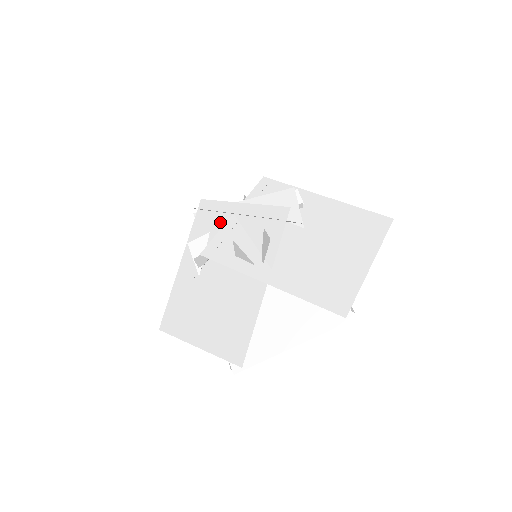
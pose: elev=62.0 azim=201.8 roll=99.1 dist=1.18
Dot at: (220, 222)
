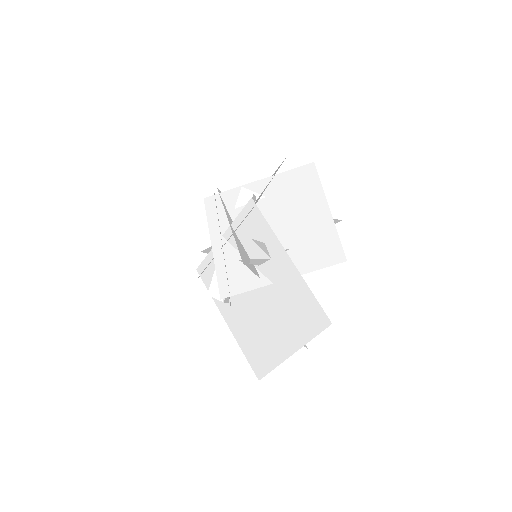
Dot at: occluded
